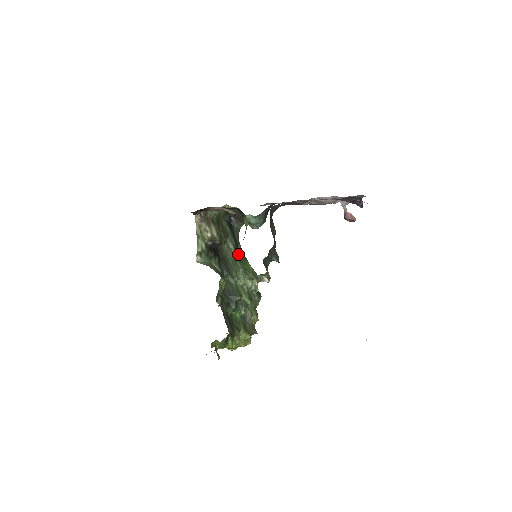
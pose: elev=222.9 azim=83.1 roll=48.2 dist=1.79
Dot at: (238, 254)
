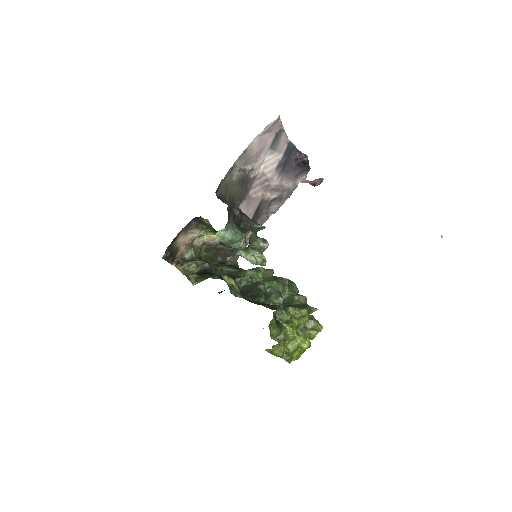
Dot at: occluded
